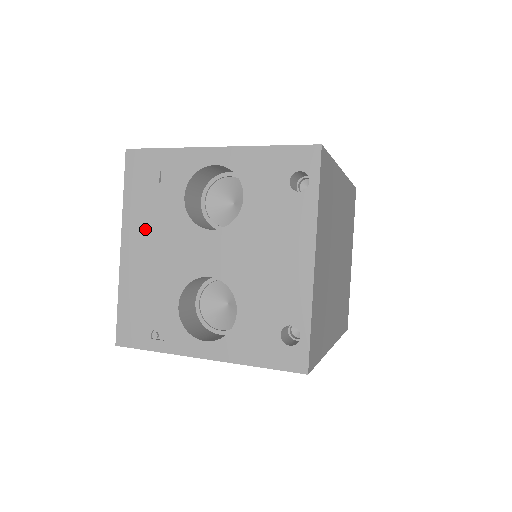
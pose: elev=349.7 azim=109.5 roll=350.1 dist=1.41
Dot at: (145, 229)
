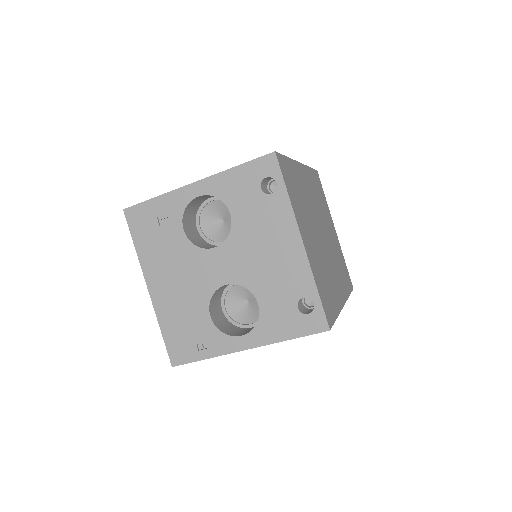
Dot at: (162, 266)
